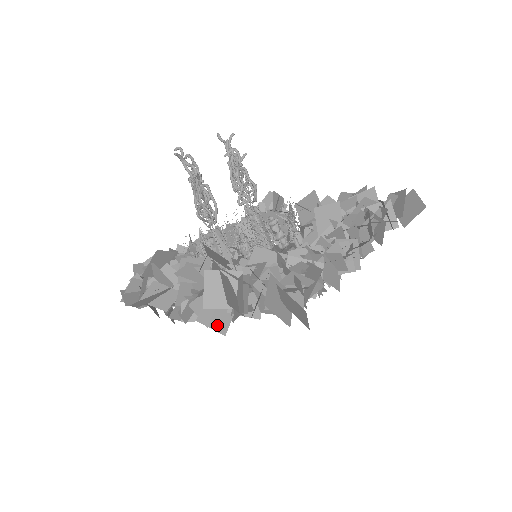
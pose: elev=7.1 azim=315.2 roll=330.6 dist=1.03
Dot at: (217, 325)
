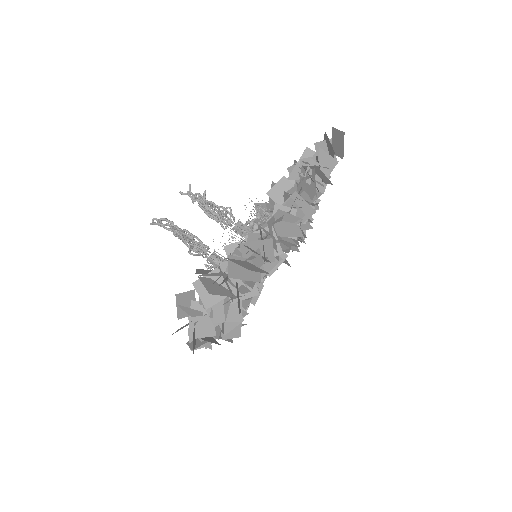
Dot at: (232, 317)
